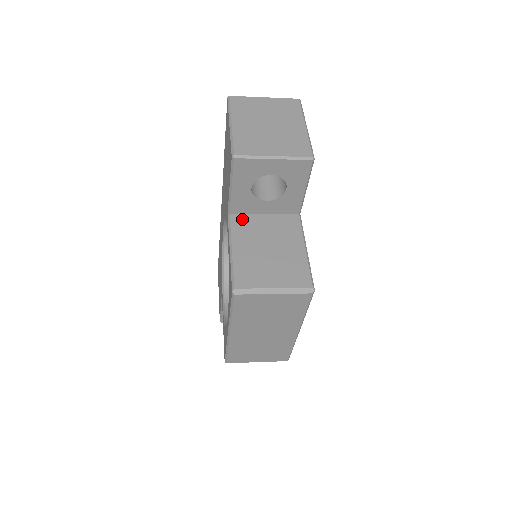
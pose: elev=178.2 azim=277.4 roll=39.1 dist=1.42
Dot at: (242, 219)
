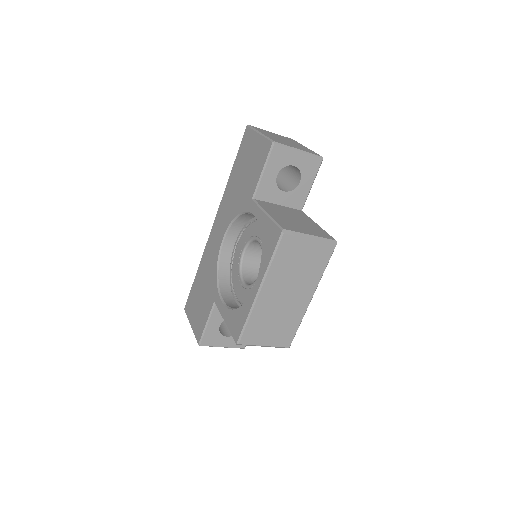
Dot at: (265, 203)
